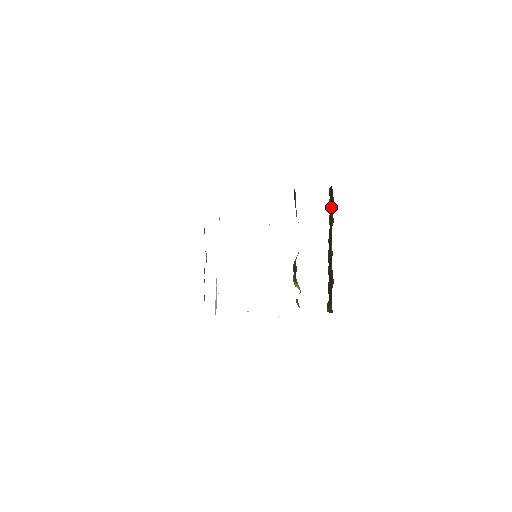
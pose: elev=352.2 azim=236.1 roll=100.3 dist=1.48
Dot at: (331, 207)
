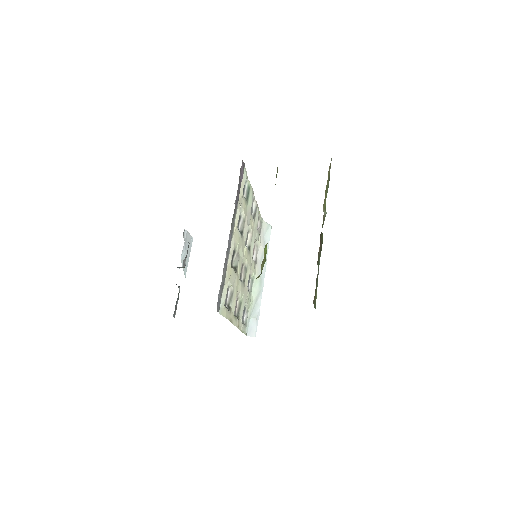
Dot at: occluded
